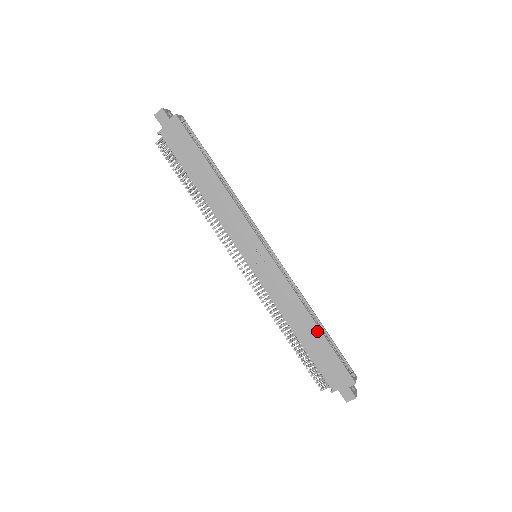
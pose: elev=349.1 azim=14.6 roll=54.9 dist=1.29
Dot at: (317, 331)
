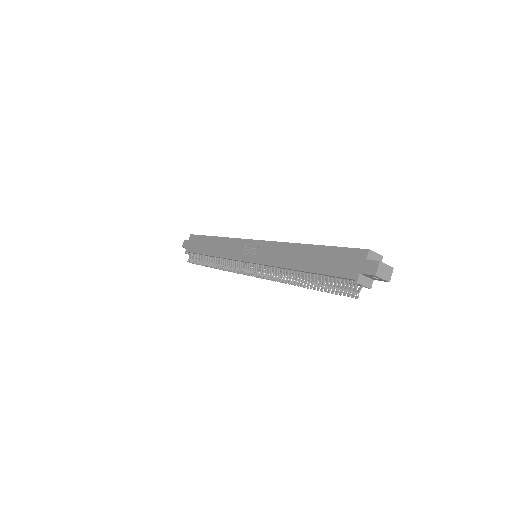
Dot at: (312, 248)
